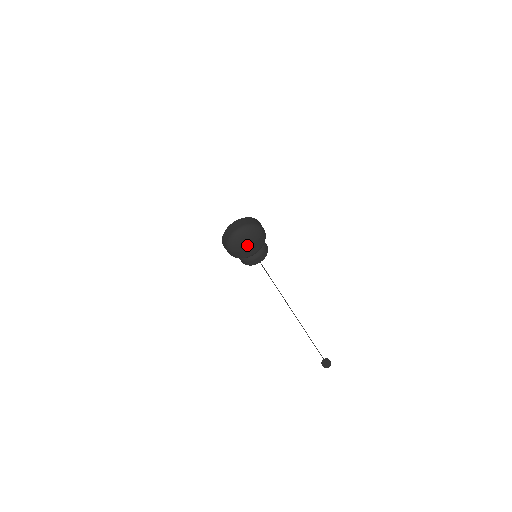
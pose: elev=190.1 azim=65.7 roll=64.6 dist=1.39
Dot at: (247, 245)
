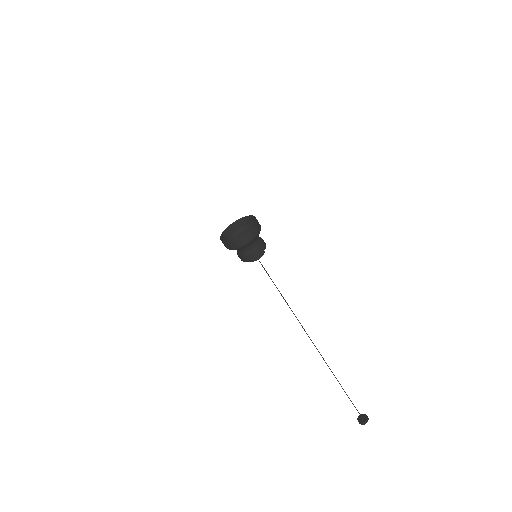
Dot at: occluded
